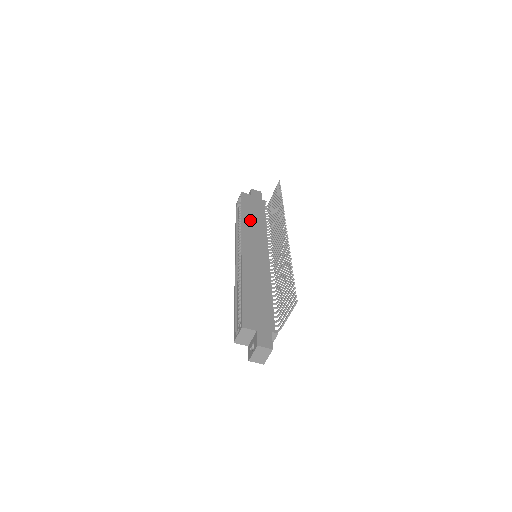
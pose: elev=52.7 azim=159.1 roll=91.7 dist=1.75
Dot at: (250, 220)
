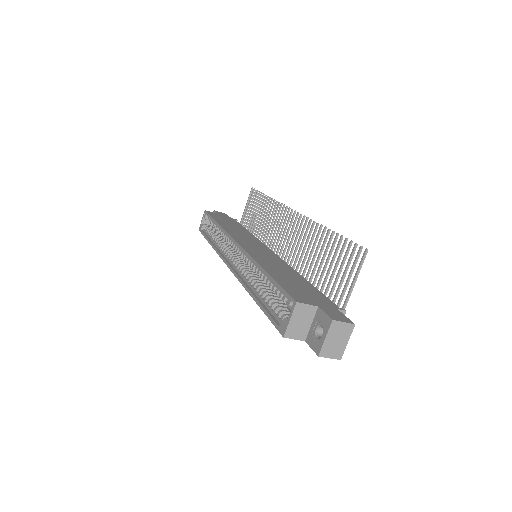
Dot at: (230, 227)
